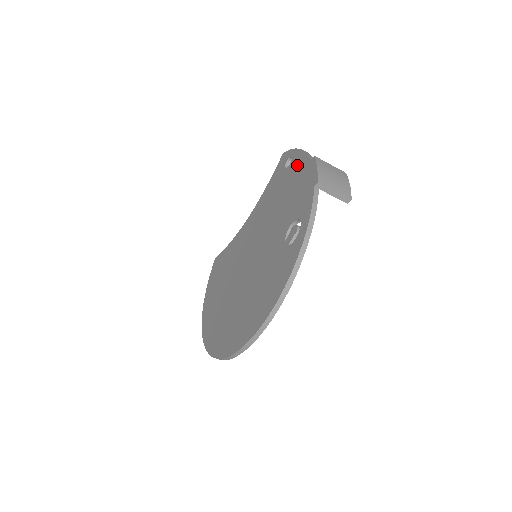
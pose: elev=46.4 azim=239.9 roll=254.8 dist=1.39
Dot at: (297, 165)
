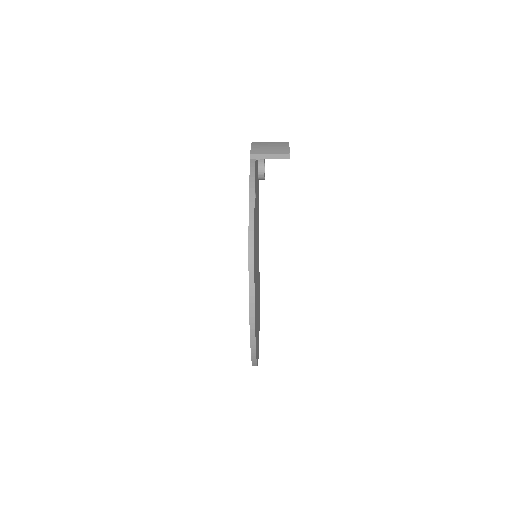
Dot at: occluded
